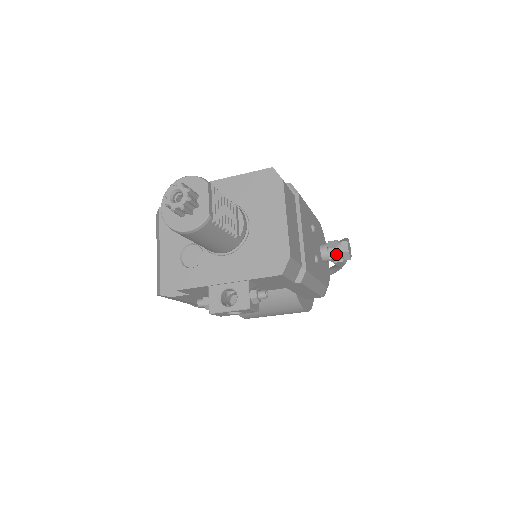
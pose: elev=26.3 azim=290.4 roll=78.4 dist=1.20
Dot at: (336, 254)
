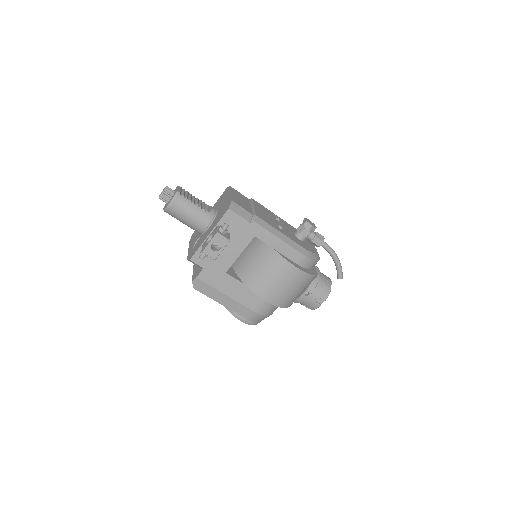
Dot at: (302, 228)
